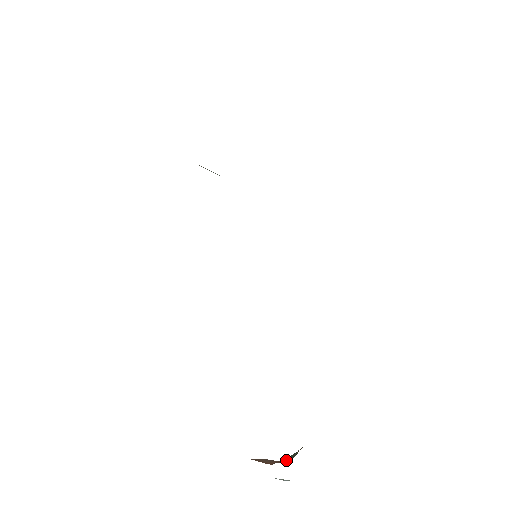
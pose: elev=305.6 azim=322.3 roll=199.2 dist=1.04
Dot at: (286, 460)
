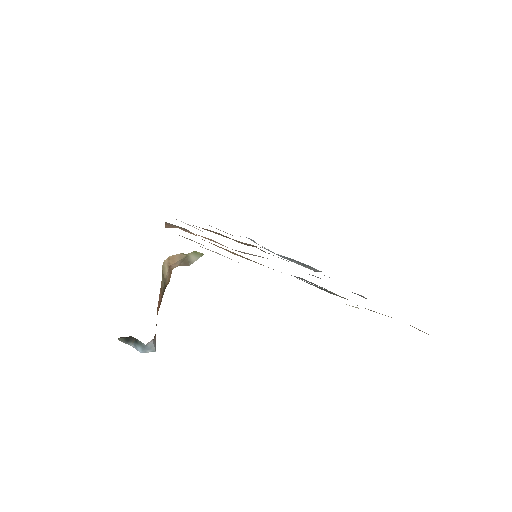
Dot at: occluded
